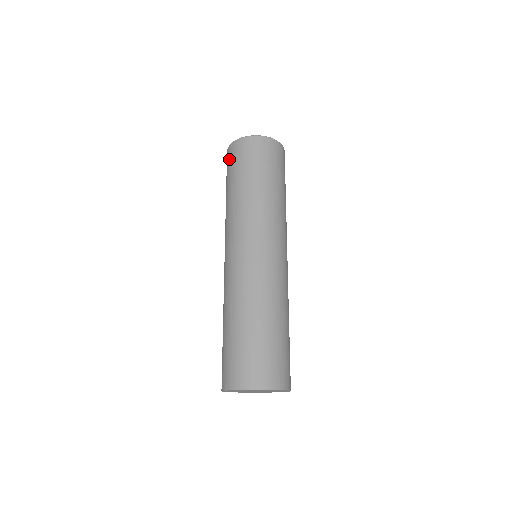
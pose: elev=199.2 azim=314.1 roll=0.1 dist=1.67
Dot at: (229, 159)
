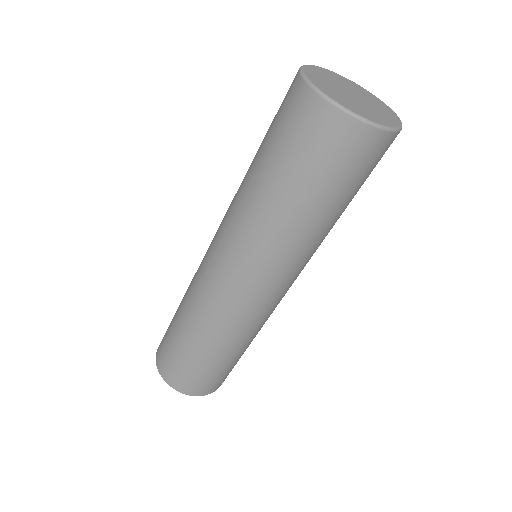
Dot at: (284, 105)
